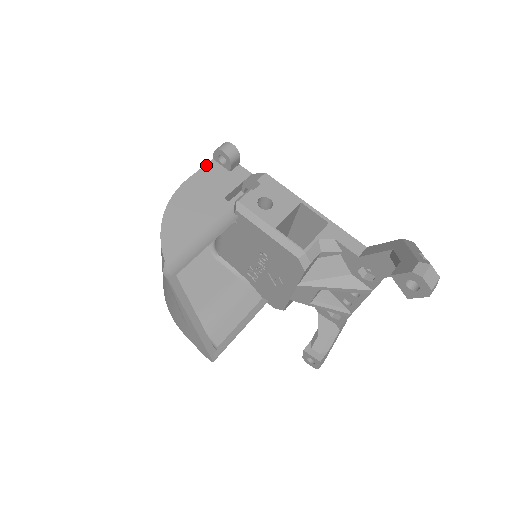
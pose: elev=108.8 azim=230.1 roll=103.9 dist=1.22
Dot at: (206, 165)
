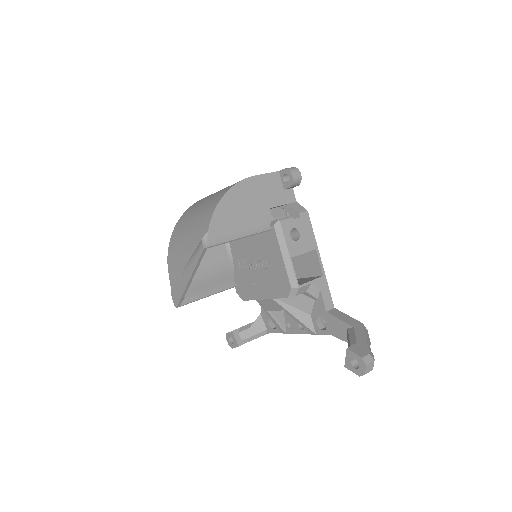
Dot at: (272, 173)
